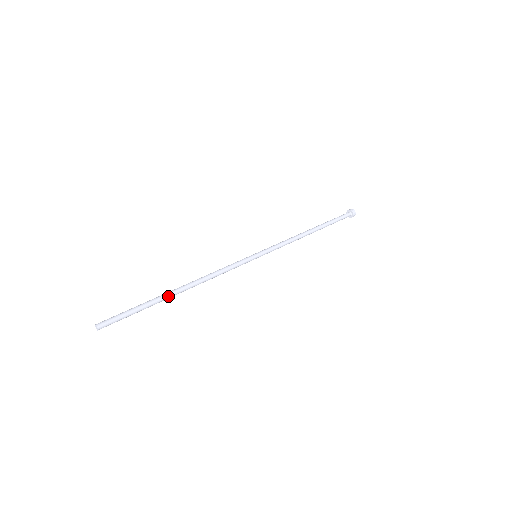
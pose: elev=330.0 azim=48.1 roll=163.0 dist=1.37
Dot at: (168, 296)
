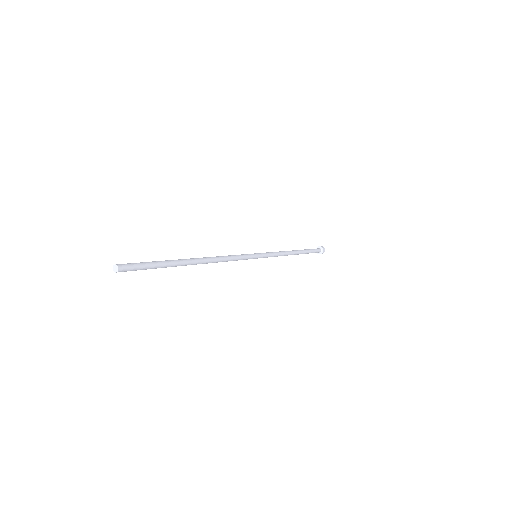
Dot at: (186, 261)
